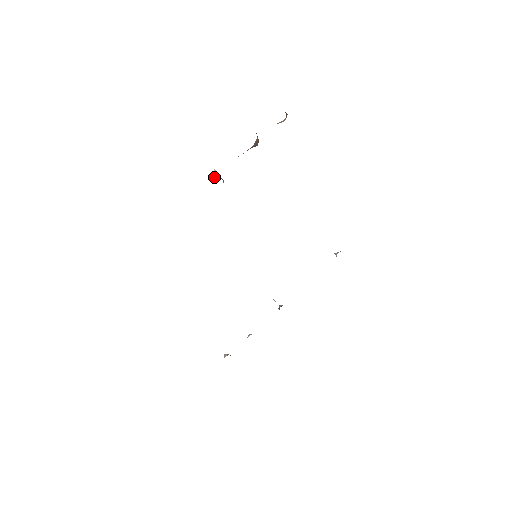
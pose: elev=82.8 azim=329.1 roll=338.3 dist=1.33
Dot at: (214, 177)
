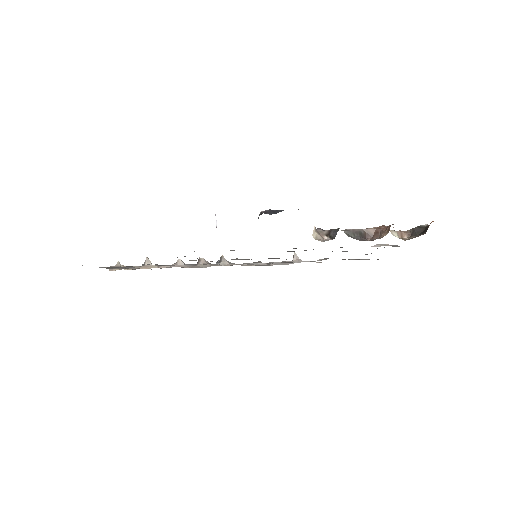
Dot at: (313, 234)
